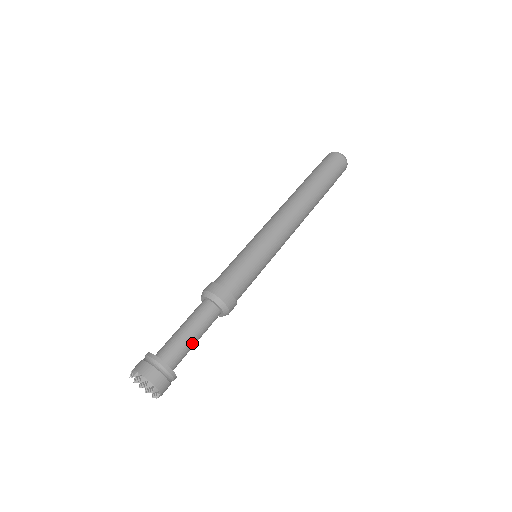
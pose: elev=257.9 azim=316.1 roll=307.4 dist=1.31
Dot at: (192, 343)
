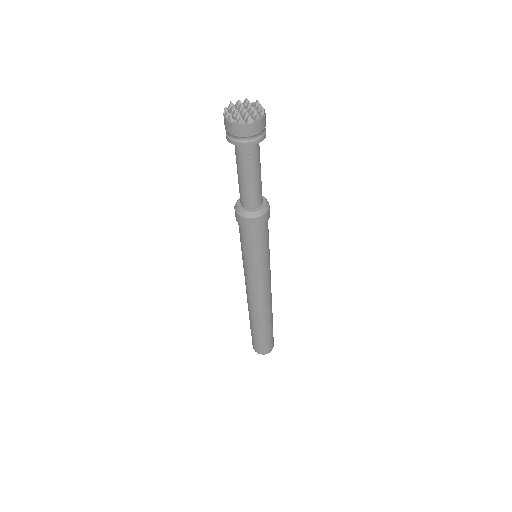
Dot at: (260, 168)
